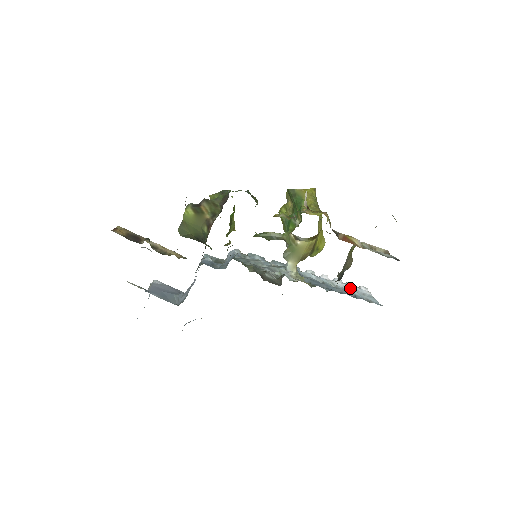
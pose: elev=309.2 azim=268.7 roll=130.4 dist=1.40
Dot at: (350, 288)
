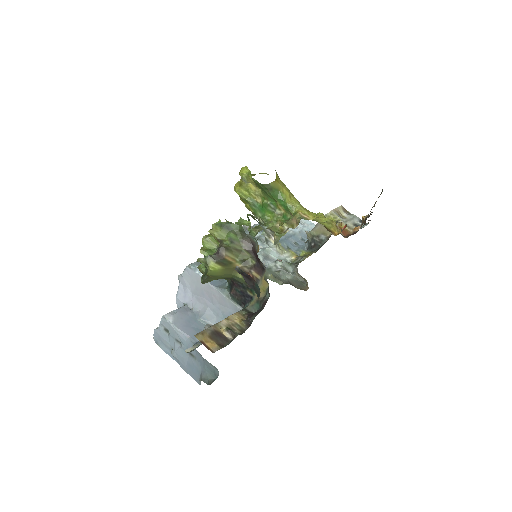
Dot at: occluded
